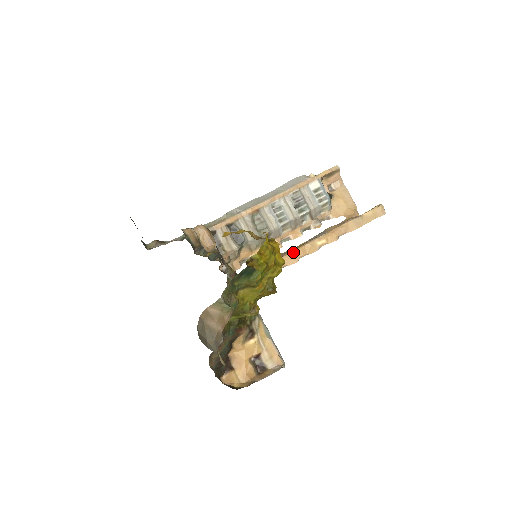
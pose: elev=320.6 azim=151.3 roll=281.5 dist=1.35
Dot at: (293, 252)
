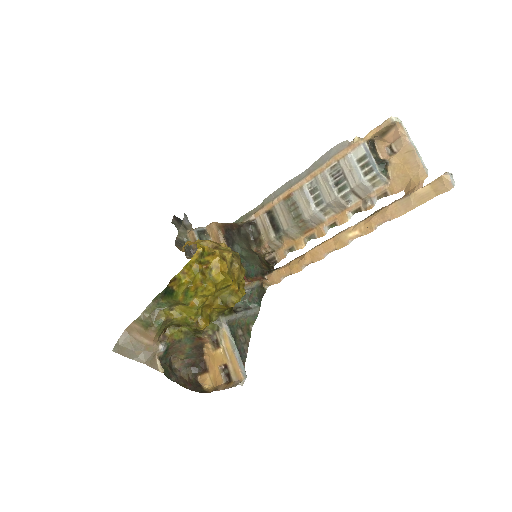
Dot at: (319, 246)
